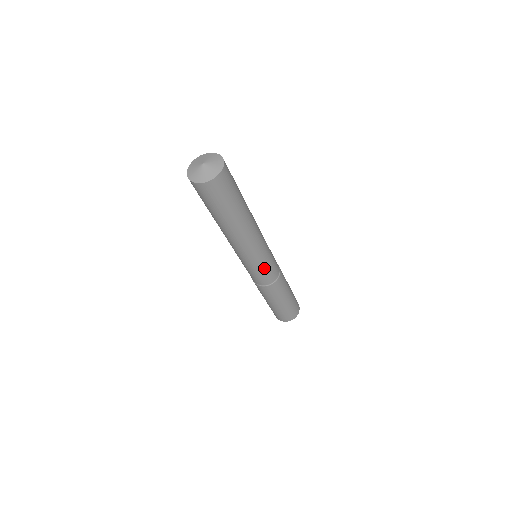
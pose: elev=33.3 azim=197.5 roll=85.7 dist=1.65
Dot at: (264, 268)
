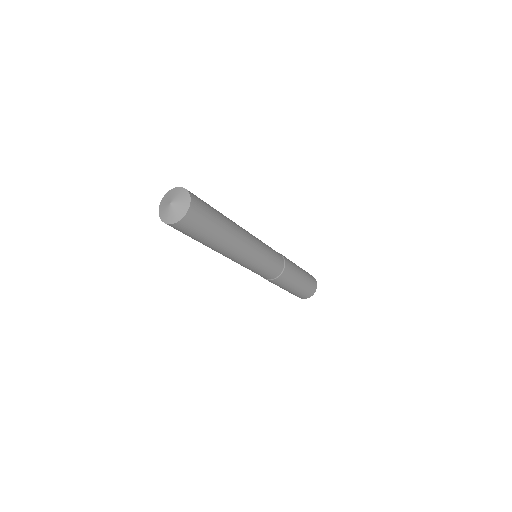
Dot at: (254, 271)
